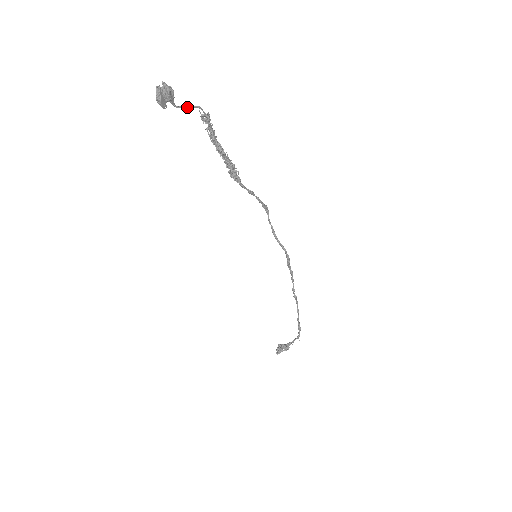
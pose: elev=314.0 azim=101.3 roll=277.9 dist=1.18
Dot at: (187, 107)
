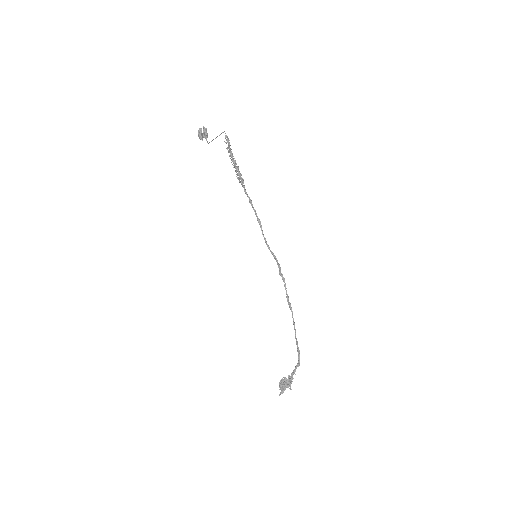
Dot at: (216, 137)
